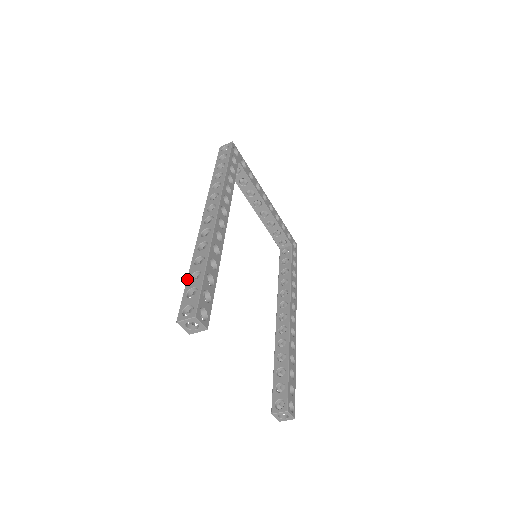
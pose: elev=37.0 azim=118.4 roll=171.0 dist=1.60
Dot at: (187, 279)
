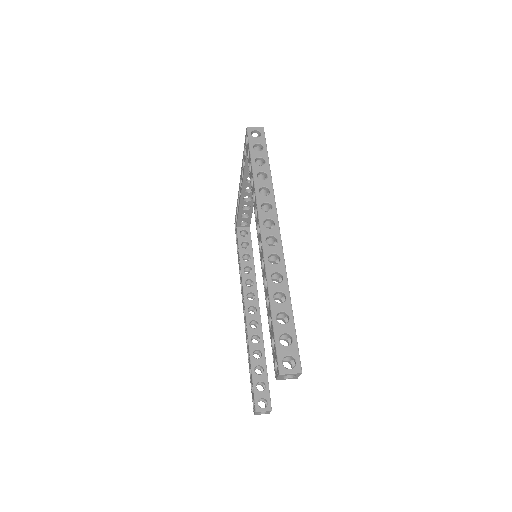
Dot at: (273, 319)
